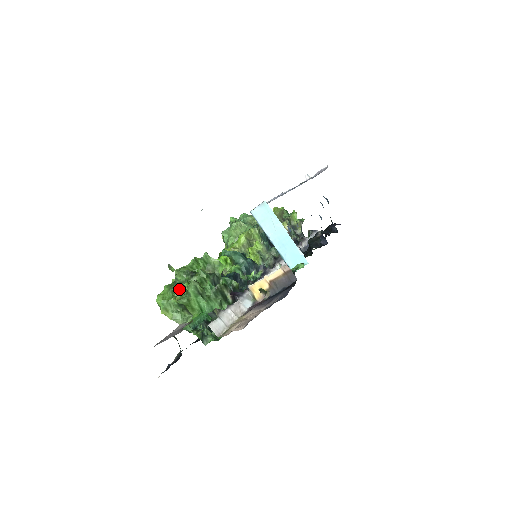
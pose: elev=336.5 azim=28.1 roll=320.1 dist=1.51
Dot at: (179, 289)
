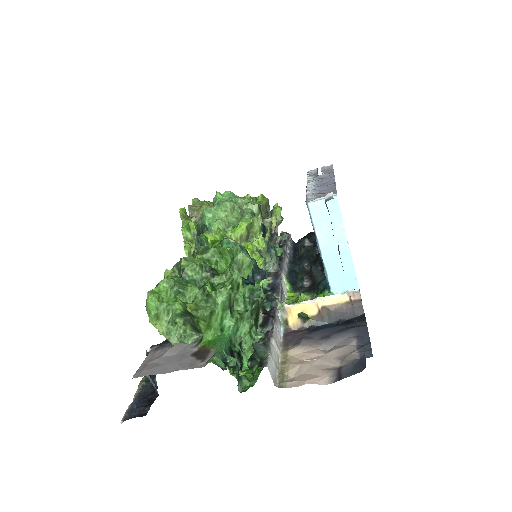
Dot at: (190, 291)
